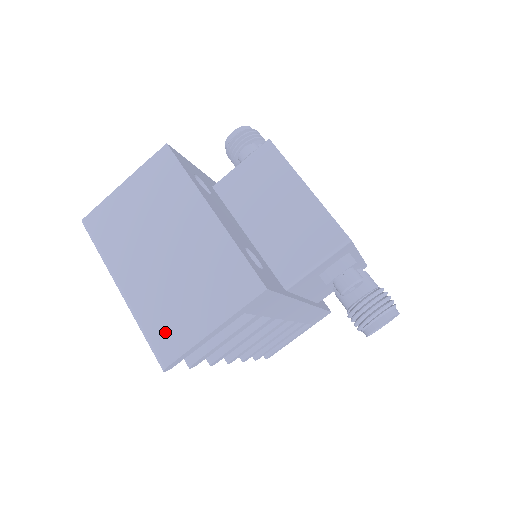
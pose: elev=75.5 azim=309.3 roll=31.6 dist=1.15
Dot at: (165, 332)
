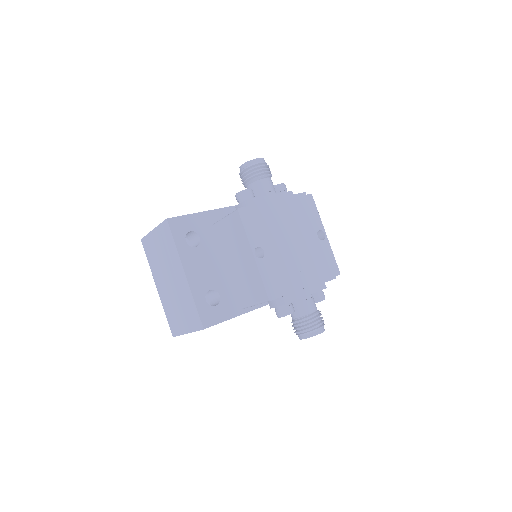
Dot at: (172, 321)
